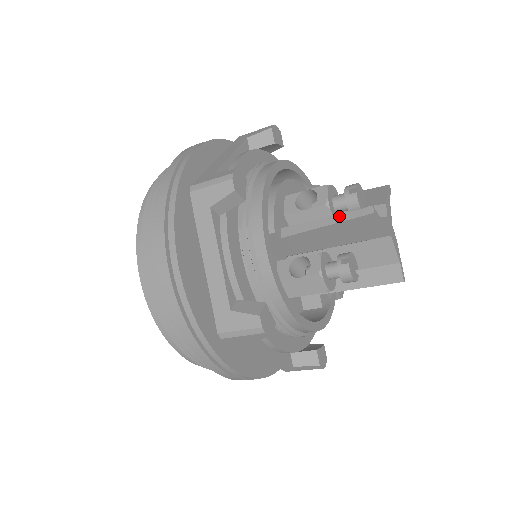
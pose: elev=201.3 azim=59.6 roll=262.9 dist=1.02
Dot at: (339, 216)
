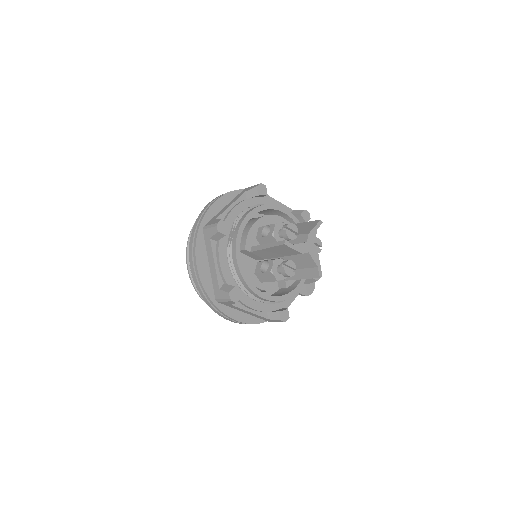
Dot at: (272, 244)
